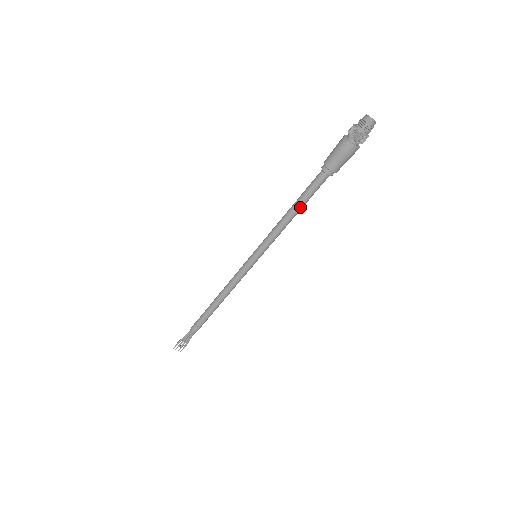
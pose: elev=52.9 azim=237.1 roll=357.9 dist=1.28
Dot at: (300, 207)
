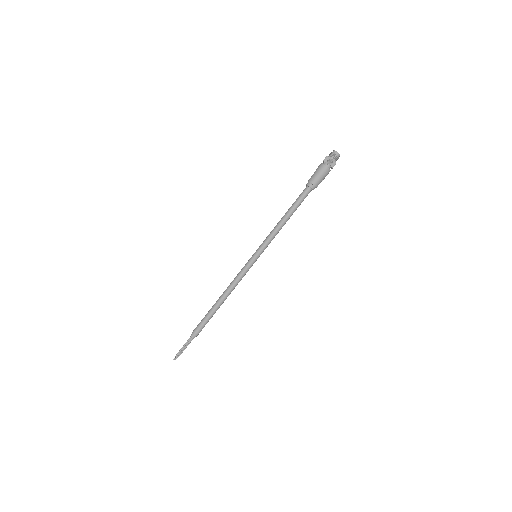
Dot at: occluded
